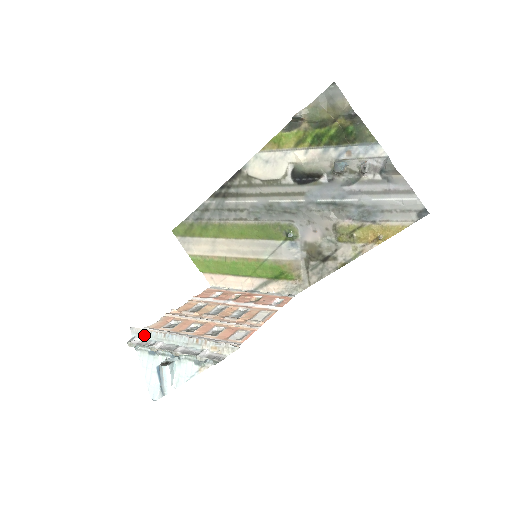
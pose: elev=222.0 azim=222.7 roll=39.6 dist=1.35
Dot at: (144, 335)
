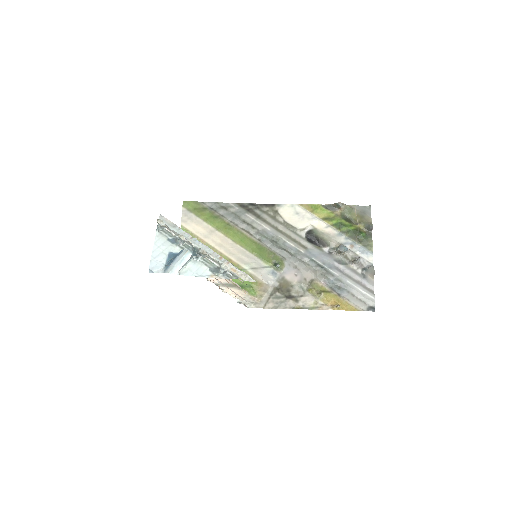
Dot at: (171, 226)
